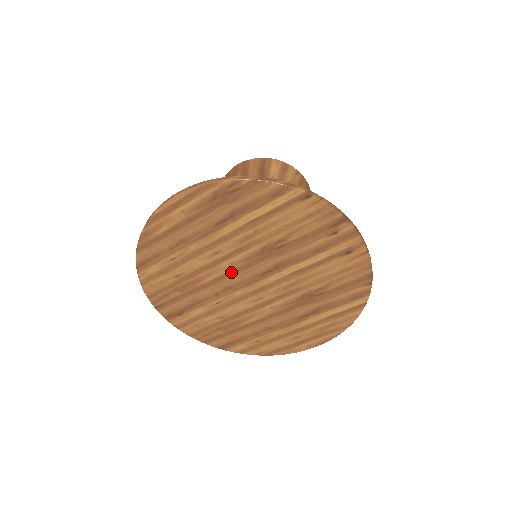
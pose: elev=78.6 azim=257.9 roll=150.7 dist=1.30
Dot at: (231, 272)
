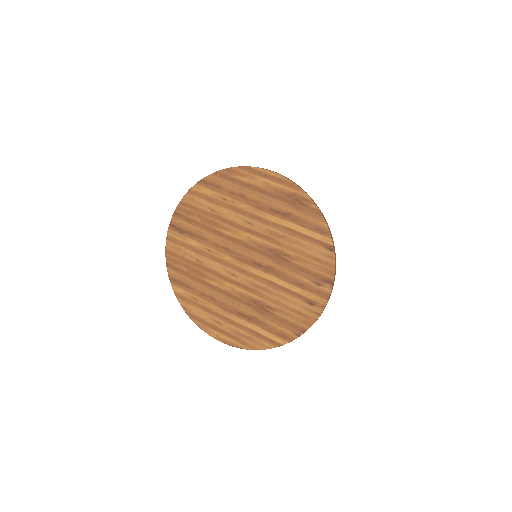
Dot at: (242, 242)
